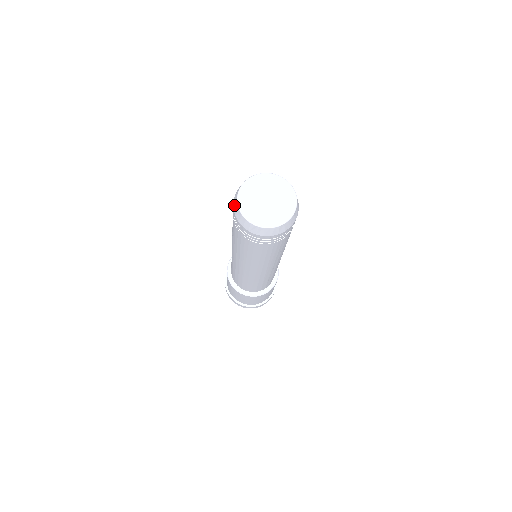
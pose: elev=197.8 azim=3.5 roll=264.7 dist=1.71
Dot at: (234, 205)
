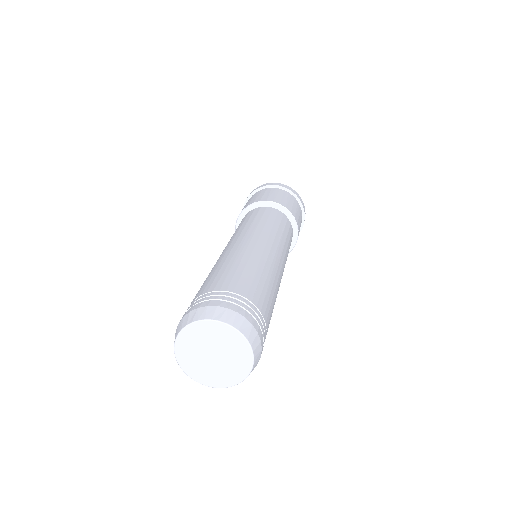
Dot at: occluded
